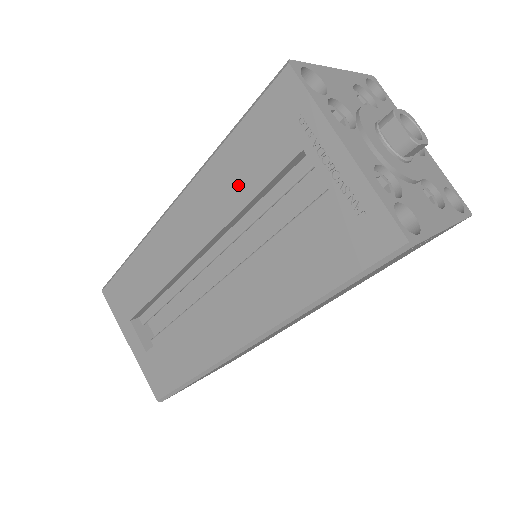
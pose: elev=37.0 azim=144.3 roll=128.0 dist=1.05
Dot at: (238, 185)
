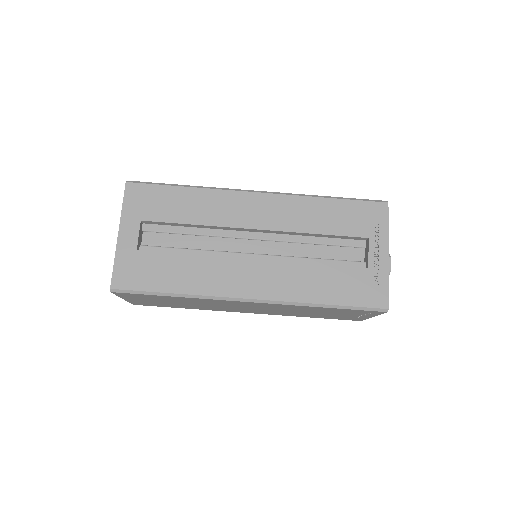
Dot at: (320, 222)
